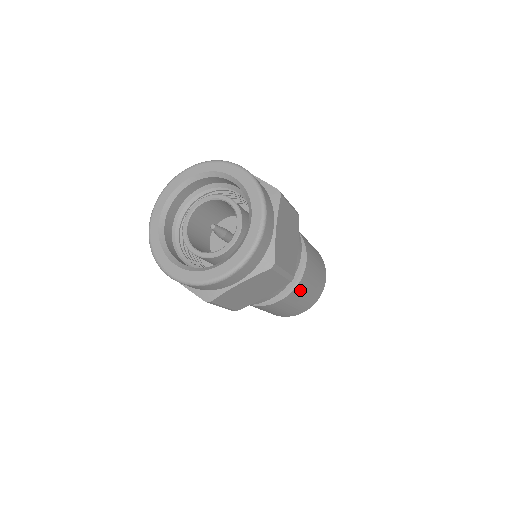
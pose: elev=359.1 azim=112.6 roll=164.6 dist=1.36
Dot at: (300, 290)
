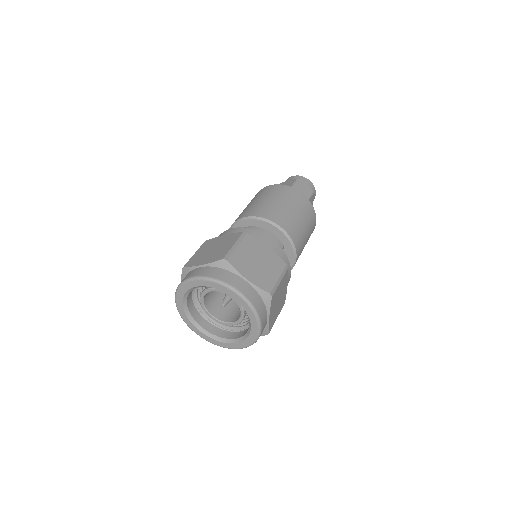
Dot at: occluded
